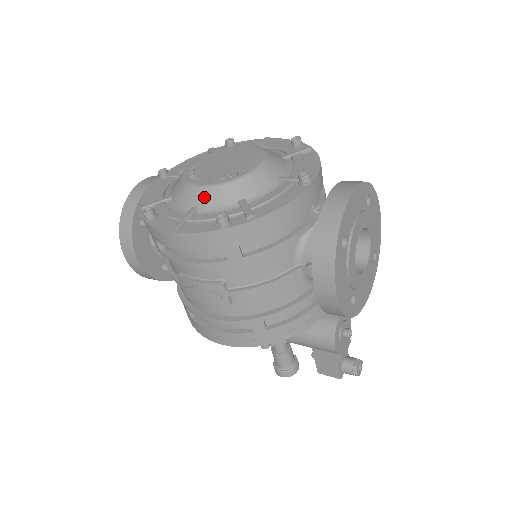
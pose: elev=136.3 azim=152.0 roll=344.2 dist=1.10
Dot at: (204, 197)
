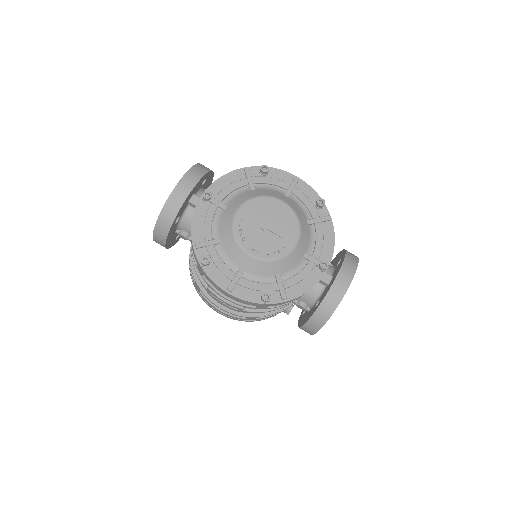
Dot at: (252, 265)
